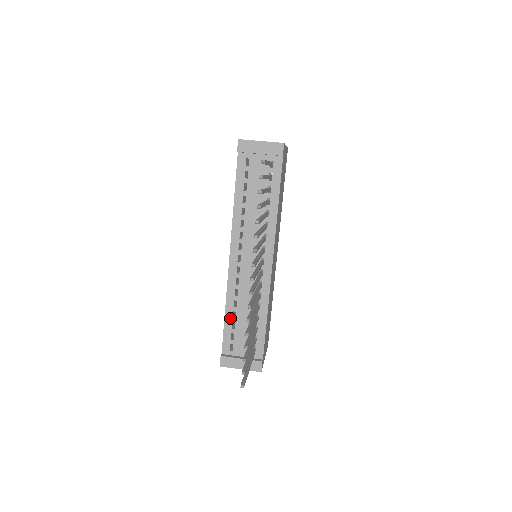
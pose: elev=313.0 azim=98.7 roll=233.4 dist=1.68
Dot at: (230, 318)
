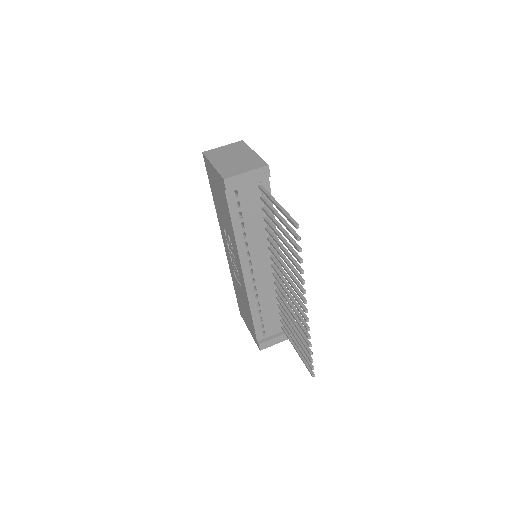
Dot at: (257, 316)
